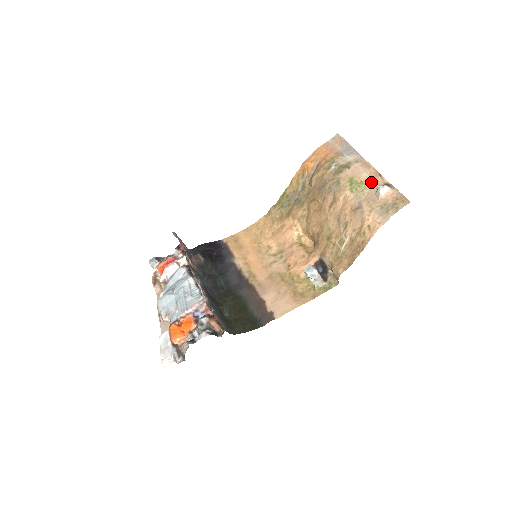
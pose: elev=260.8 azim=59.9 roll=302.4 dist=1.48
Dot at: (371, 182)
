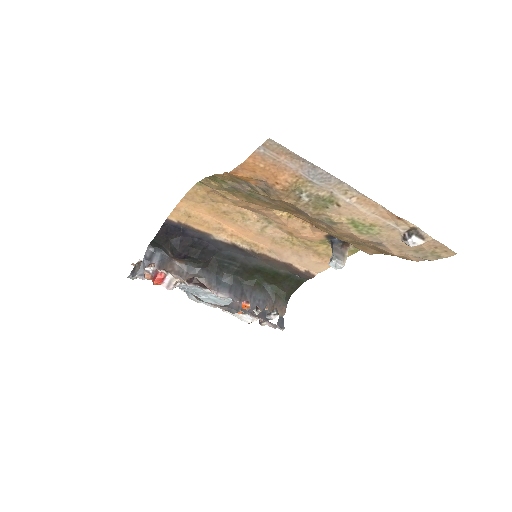
Dot at: (387, 225)
